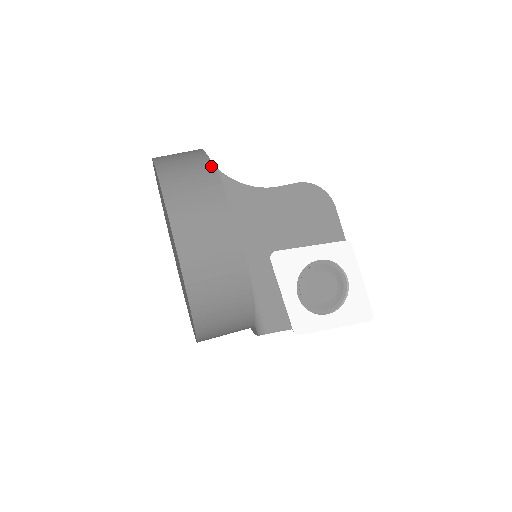
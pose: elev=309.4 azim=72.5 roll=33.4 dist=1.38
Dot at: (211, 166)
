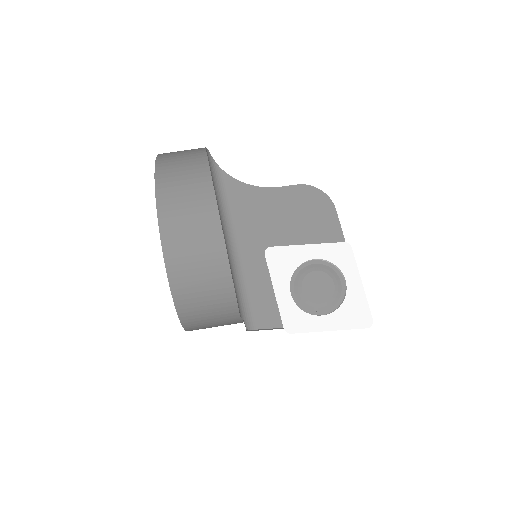
Dot at: (204, 154)
